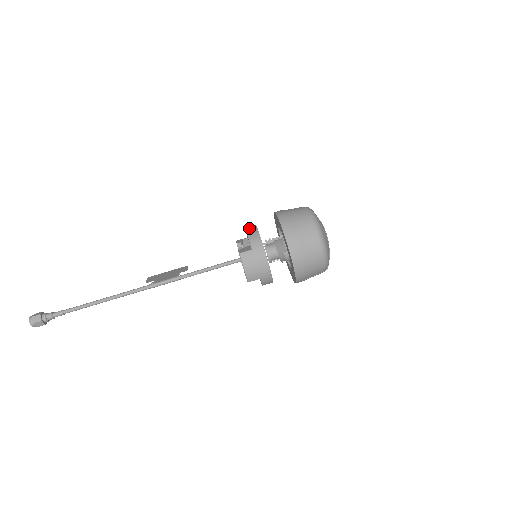
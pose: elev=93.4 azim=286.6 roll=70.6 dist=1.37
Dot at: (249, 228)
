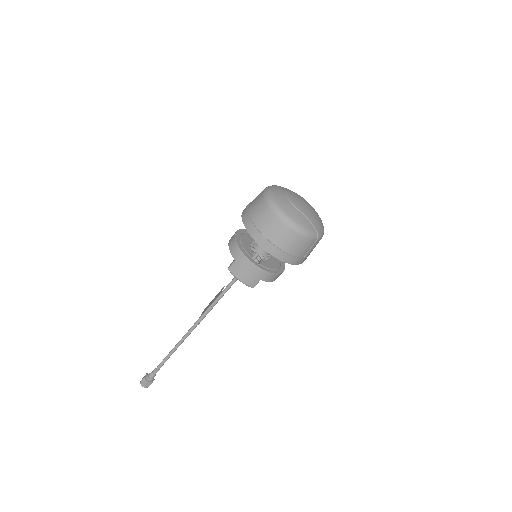
Dot at: (231, 238)
